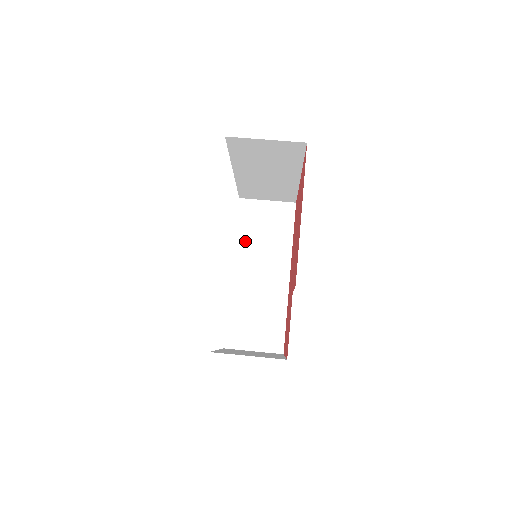
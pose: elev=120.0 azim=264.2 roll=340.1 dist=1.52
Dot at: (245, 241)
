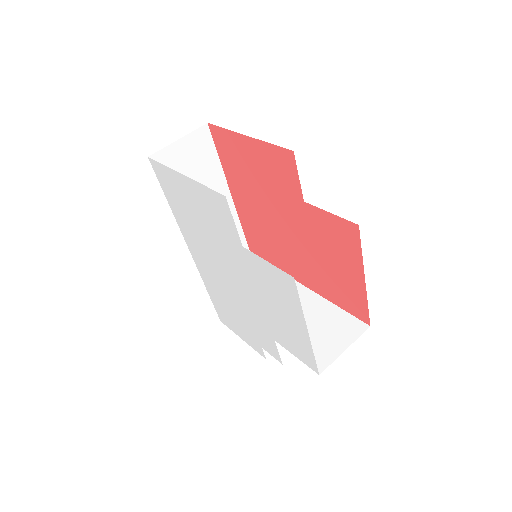
Dot at: occluded
